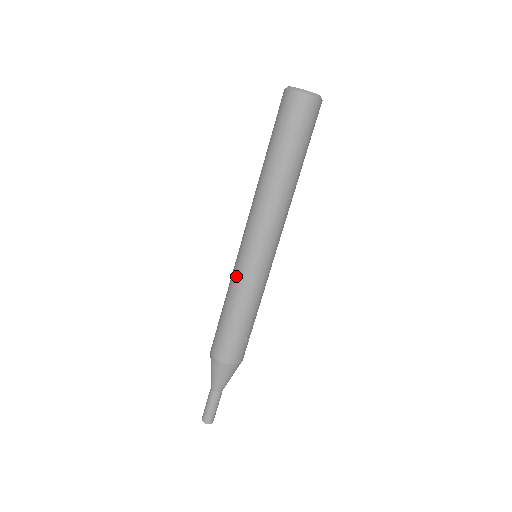
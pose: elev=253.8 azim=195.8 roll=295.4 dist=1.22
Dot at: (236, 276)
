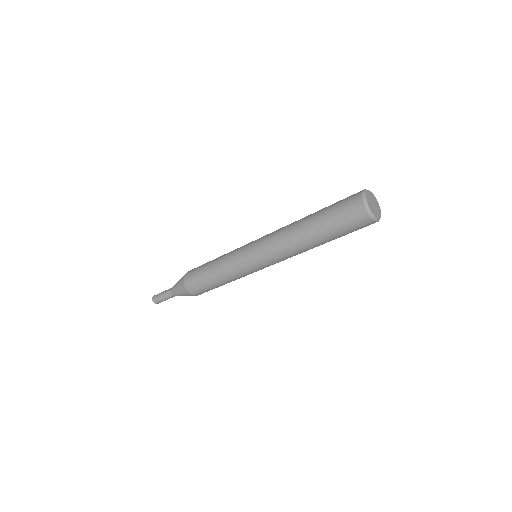
Dot at: (233, 260)
